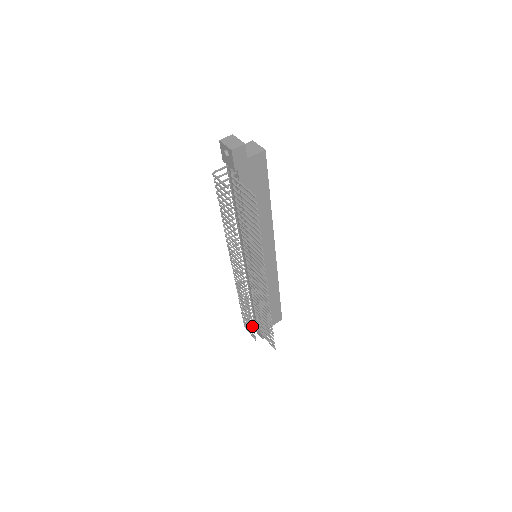
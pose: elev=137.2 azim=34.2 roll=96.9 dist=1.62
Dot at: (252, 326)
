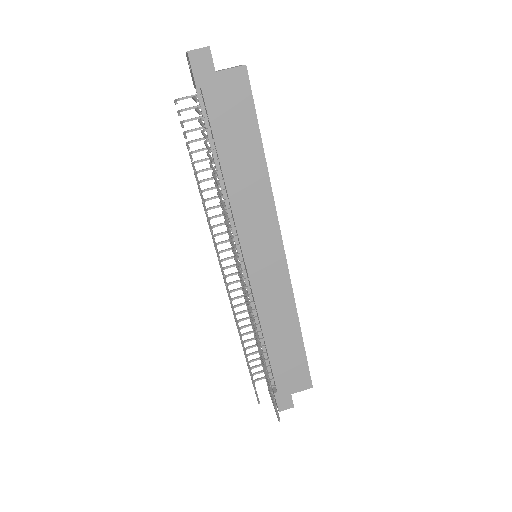
Dot at: (250, 374)
